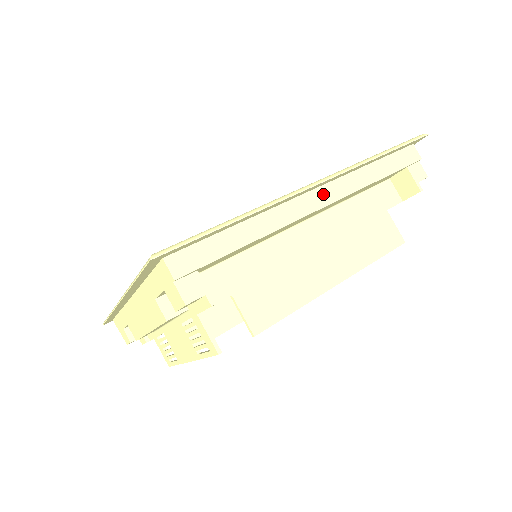
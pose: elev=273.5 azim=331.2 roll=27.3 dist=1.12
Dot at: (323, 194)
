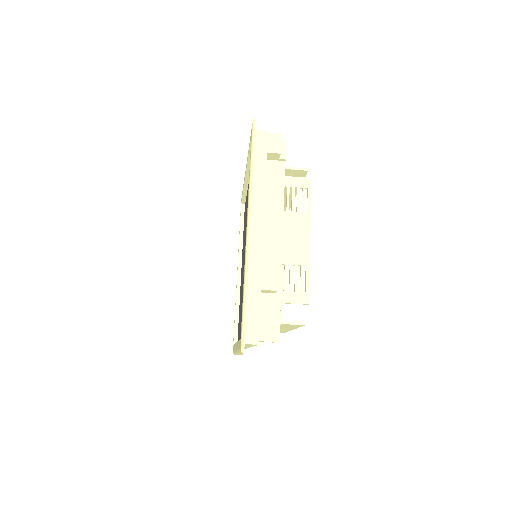
Dot at: occluded
